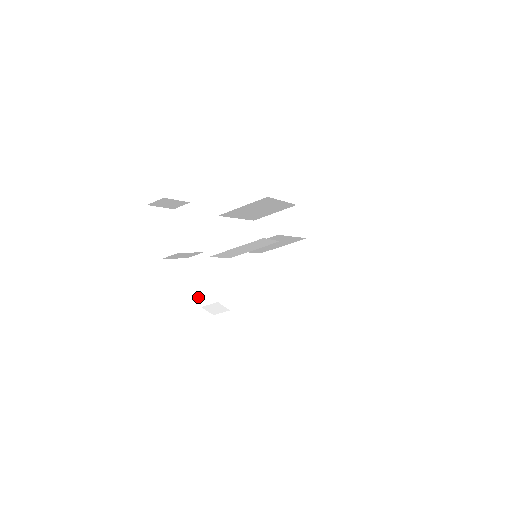
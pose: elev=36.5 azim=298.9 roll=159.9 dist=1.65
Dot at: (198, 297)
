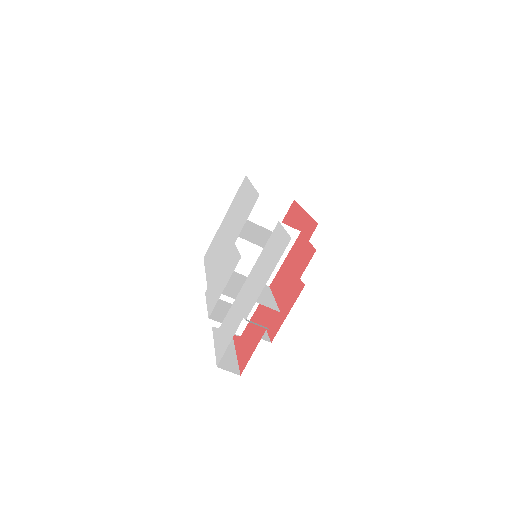
Dot at: (225, 318)
